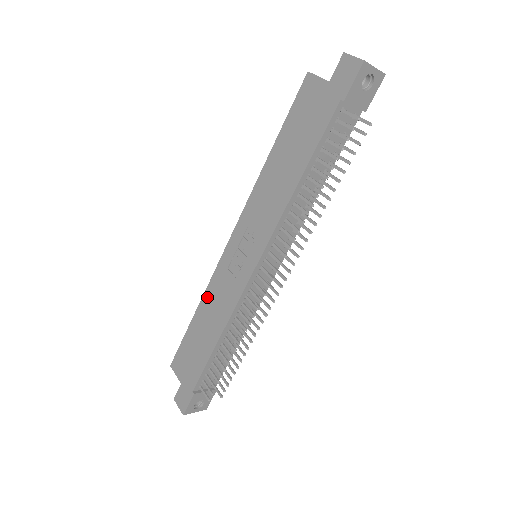
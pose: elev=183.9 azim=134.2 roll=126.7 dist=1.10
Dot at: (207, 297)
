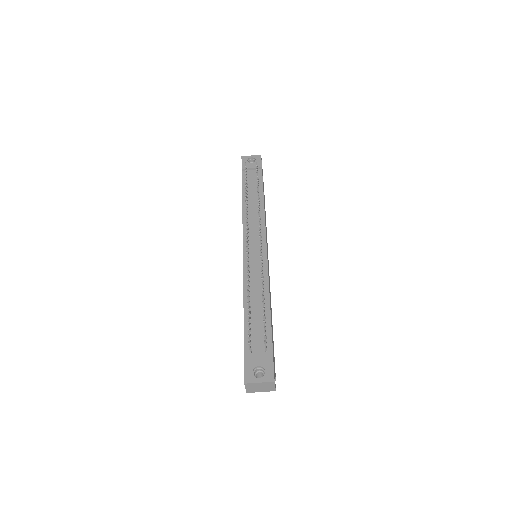
Dot at: occluded
